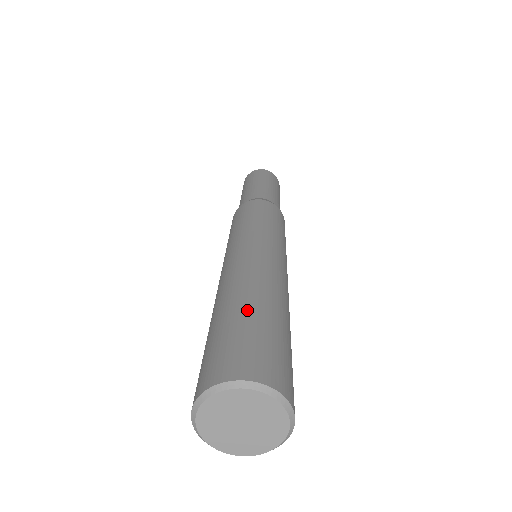
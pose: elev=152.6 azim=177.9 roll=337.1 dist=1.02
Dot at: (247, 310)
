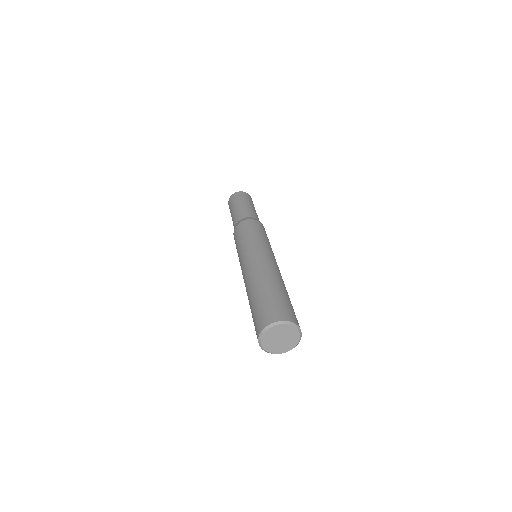
Dot at: (283, 292)
